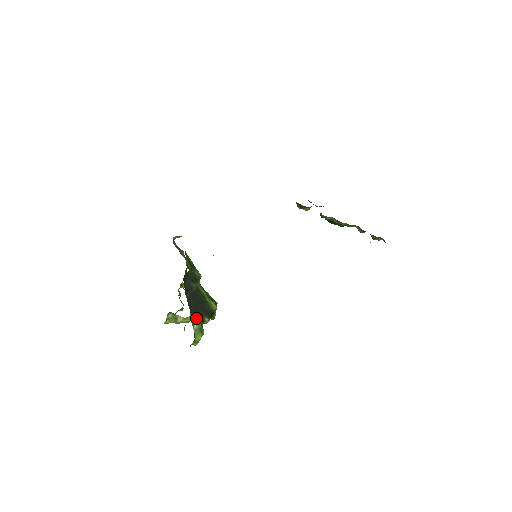
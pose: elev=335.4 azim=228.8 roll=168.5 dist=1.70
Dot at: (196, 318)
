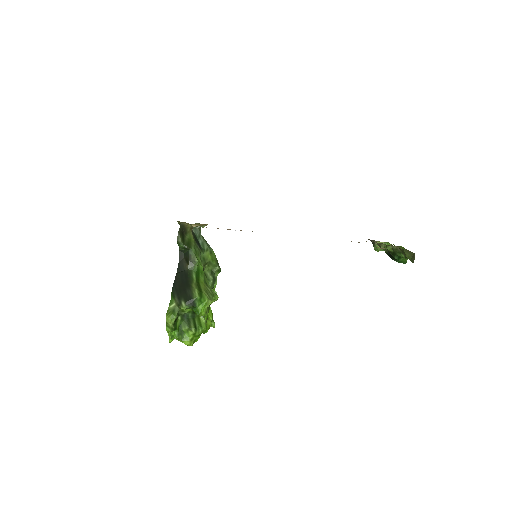
Dot at: (174, 297)
